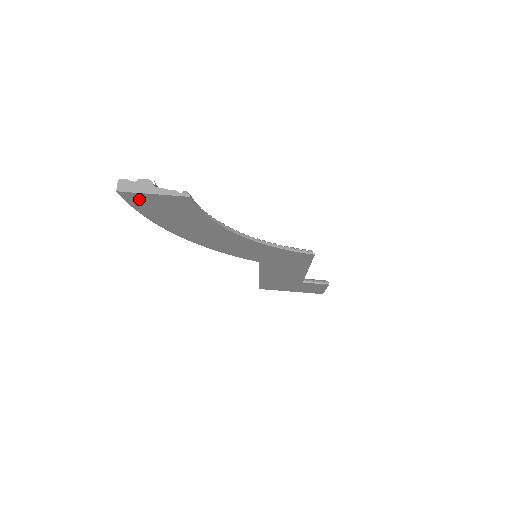
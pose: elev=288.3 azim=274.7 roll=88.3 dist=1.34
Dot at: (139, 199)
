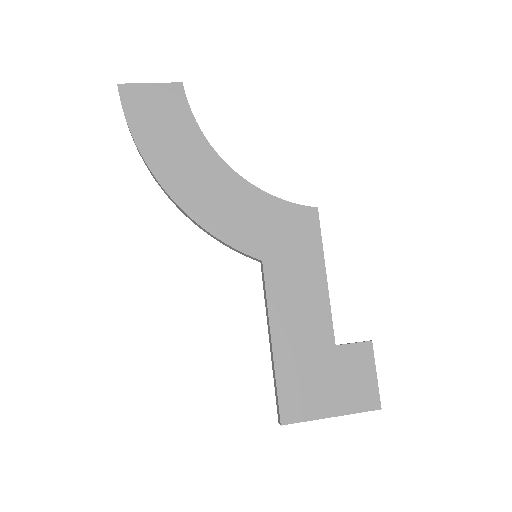
Dot at: (135, 97)
